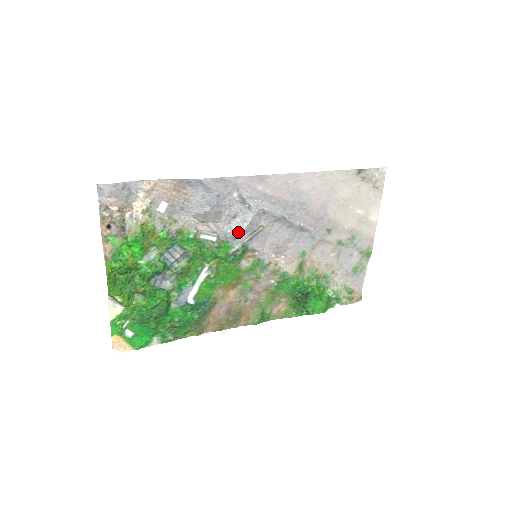
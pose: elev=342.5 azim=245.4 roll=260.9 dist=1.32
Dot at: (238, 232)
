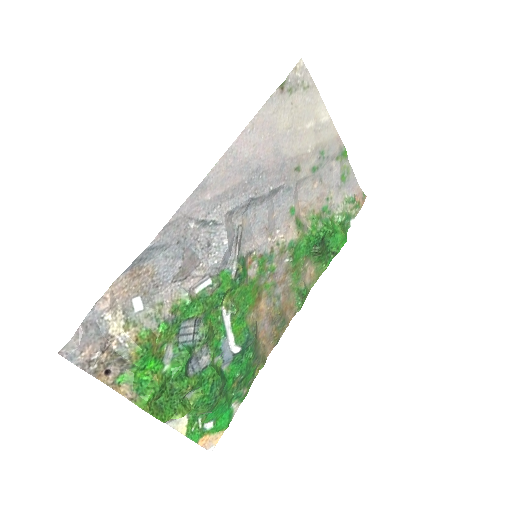
Dot at: (224, 255)
